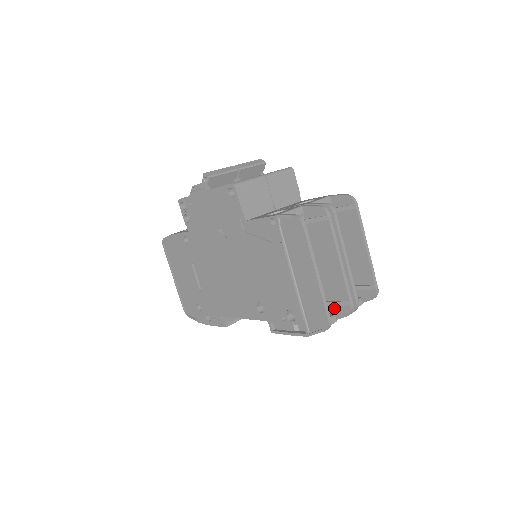
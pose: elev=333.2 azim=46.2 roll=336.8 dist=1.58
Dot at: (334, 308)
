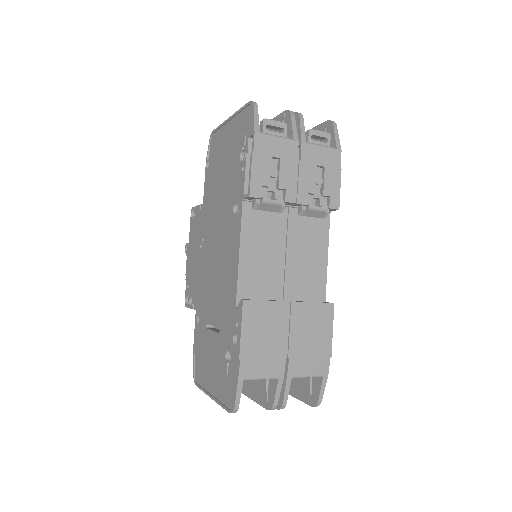
Dot at: occluded
